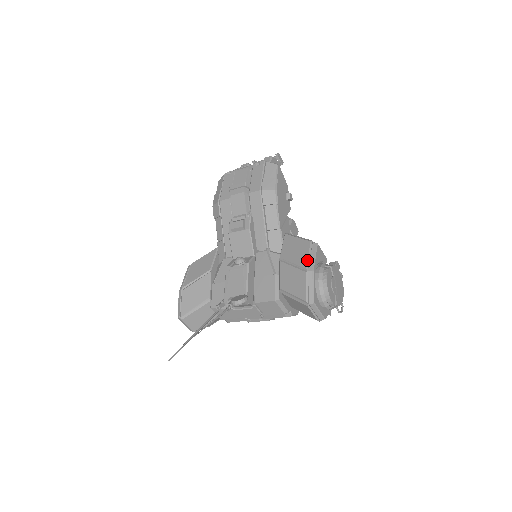
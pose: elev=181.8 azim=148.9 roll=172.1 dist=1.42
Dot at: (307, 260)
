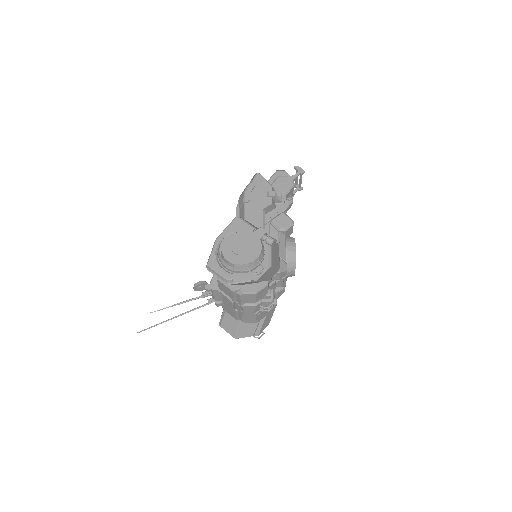
Dot at: occluded
